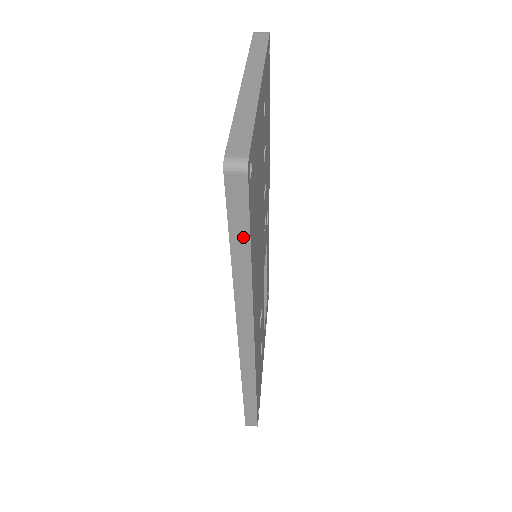
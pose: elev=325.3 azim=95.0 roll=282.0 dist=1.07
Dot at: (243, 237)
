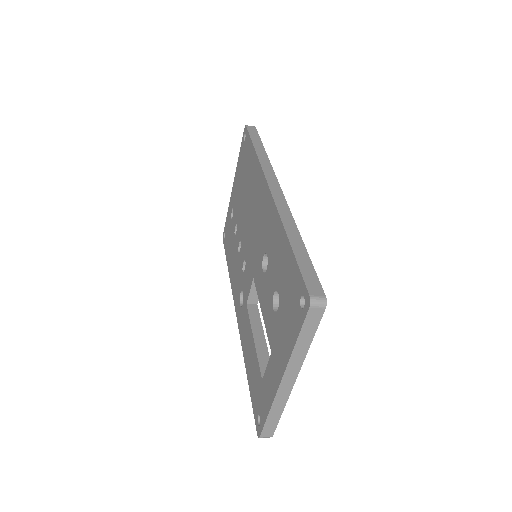
Dot at: (258, 141)
